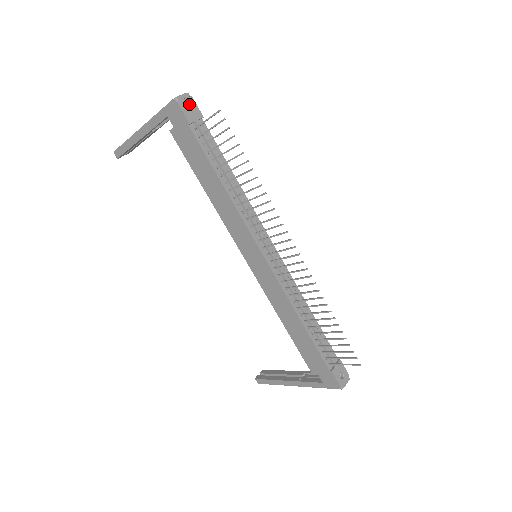
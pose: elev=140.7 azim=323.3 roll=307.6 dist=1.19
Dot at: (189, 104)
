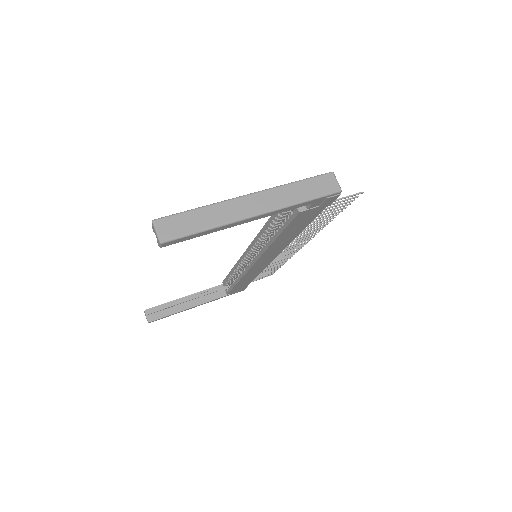
Dot at: occluded
